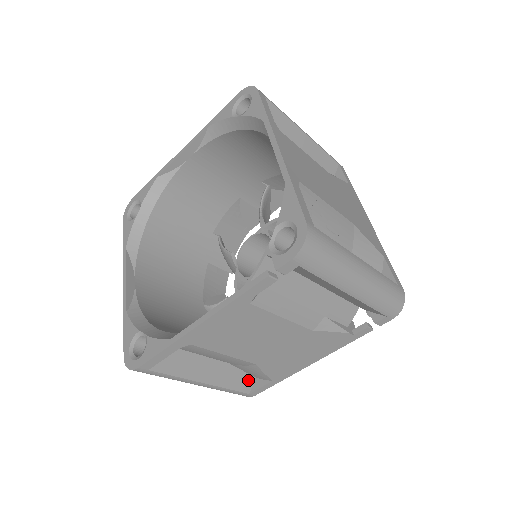
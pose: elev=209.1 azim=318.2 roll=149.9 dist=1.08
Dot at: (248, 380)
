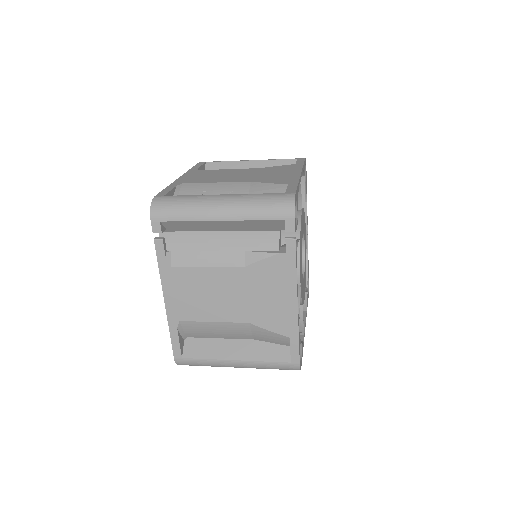
Dot at: (283, 350)
